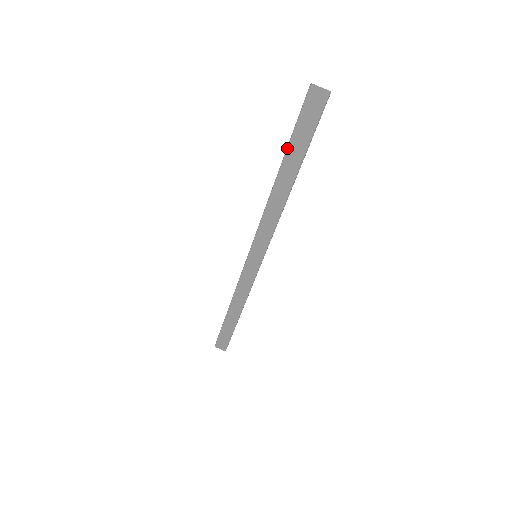
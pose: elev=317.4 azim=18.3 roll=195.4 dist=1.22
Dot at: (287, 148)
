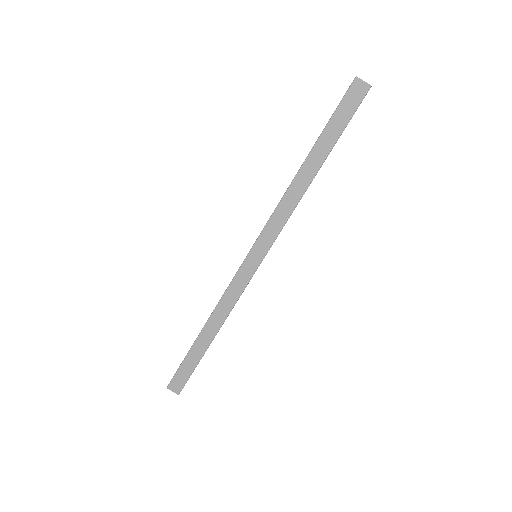
Dot at: (321, 133)
